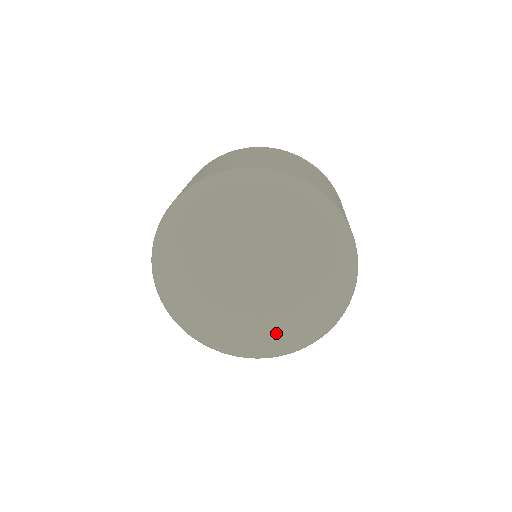
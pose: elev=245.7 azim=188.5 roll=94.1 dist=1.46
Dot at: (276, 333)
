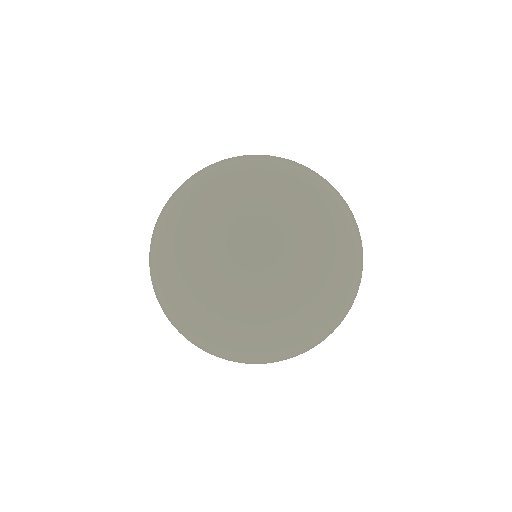
Dot at: (260, 333)
